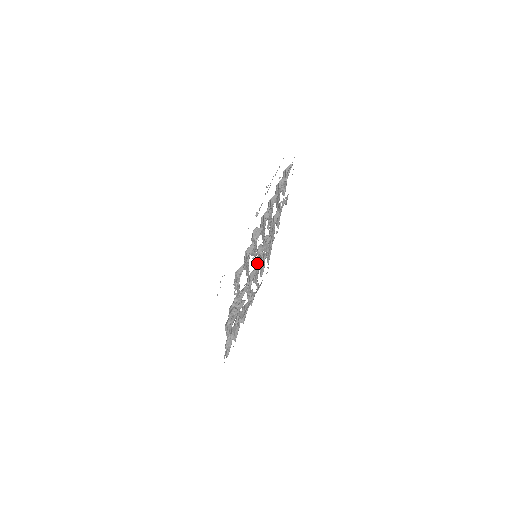
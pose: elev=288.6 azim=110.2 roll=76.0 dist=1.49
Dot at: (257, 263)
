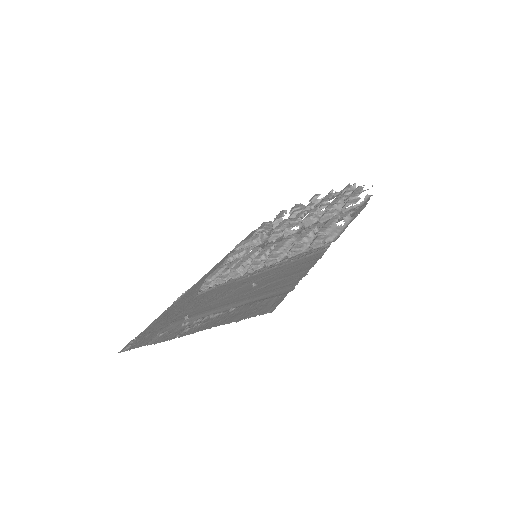
Dot at: occluded
